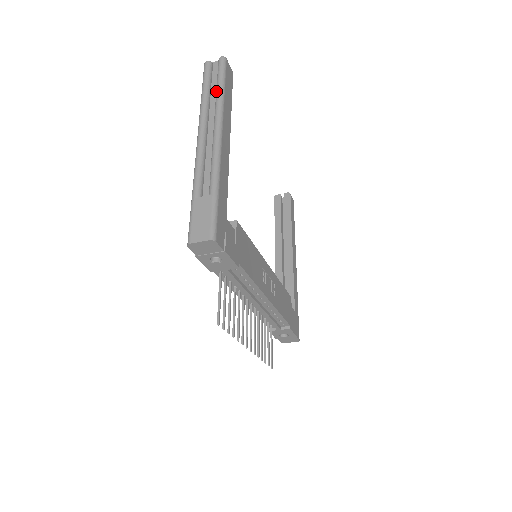
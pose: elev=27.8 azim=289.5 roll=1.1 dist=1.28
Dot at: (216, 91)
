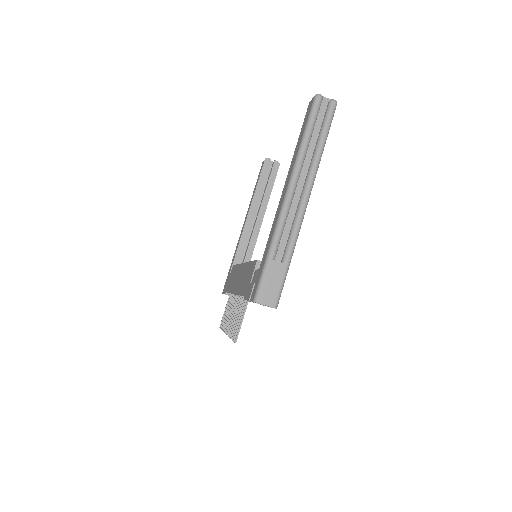
Dot at: (318, 144)
